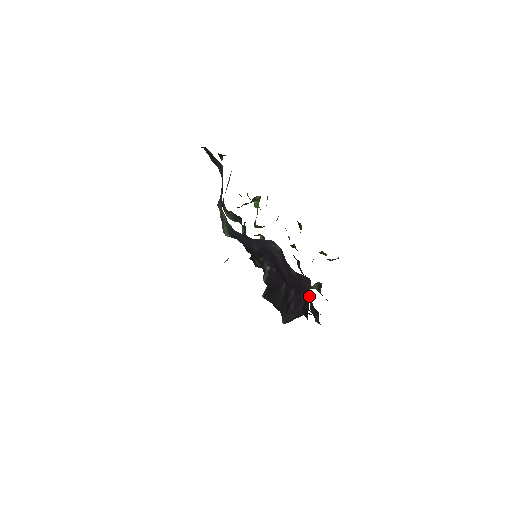
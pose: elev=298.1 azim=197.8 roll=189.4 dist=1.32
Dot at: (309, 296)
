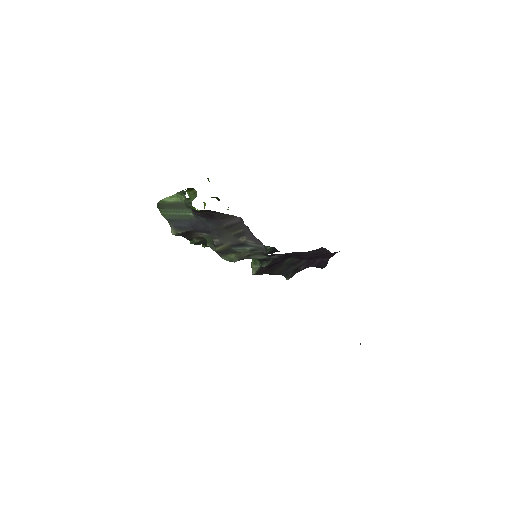
Dot at: occluded
